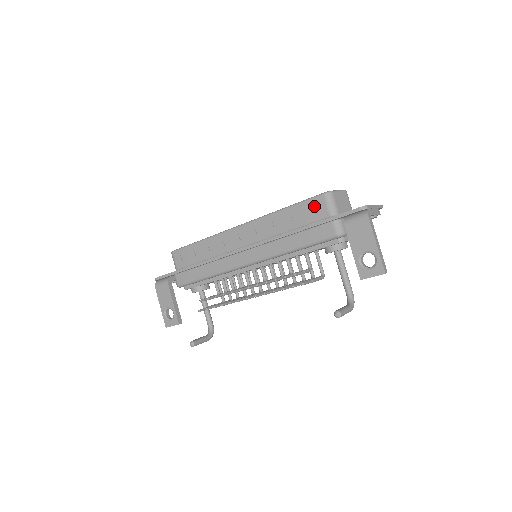
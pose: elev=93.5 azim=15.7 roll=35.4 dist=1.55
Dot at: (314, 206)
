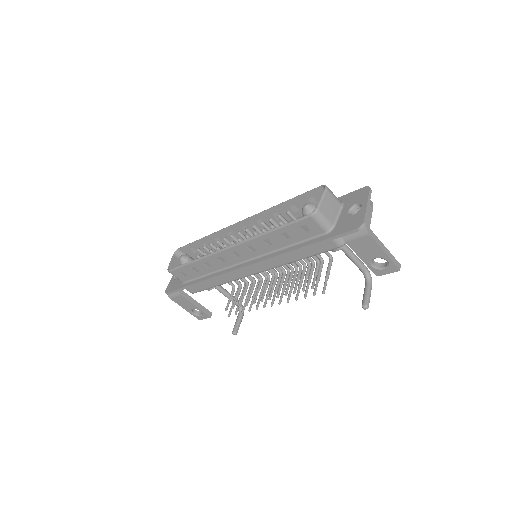
Dot at: (304, 226)
